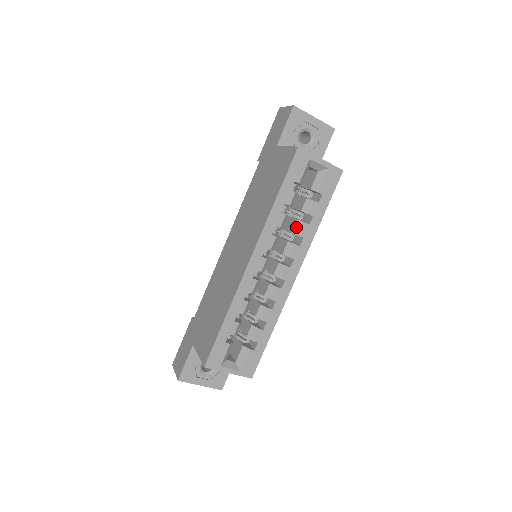
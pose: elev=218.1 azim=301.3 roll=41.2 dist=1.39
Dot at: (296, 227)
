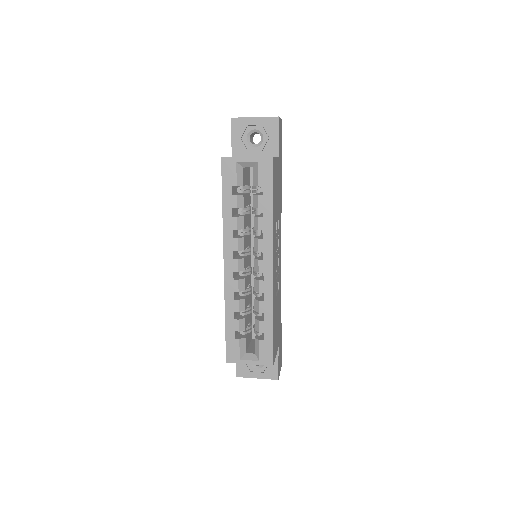
Dot at: (254, 223)
